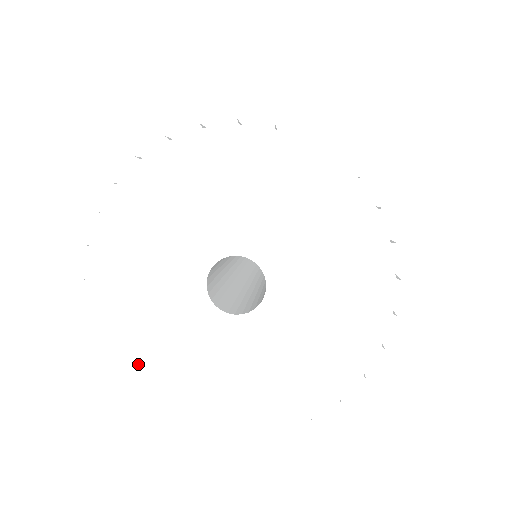
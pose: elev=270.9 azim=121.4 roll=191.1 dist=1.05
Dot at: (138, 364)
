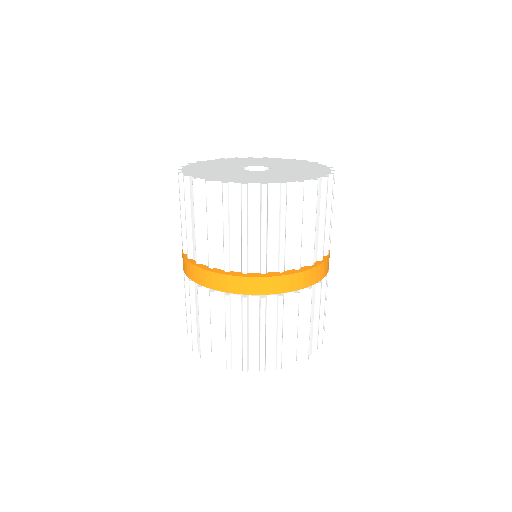
Dot at: (230, 180)
